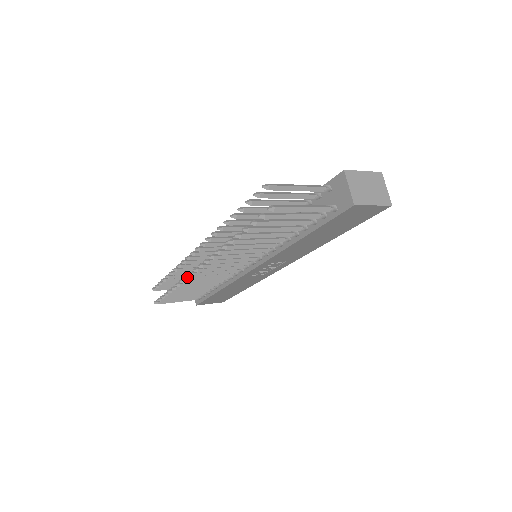
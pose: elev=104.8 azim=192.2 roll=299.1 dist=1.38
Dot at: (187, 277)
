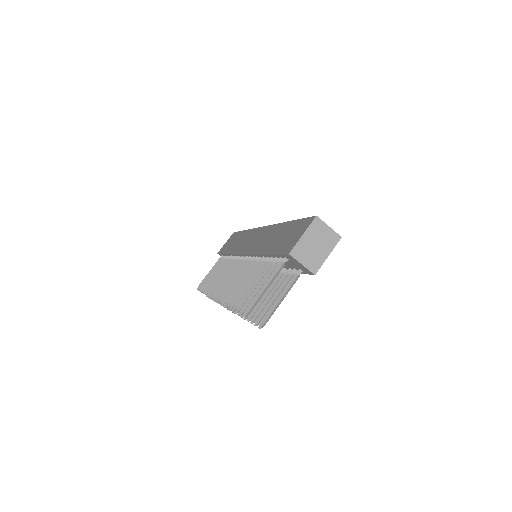
Dot at: occluded
